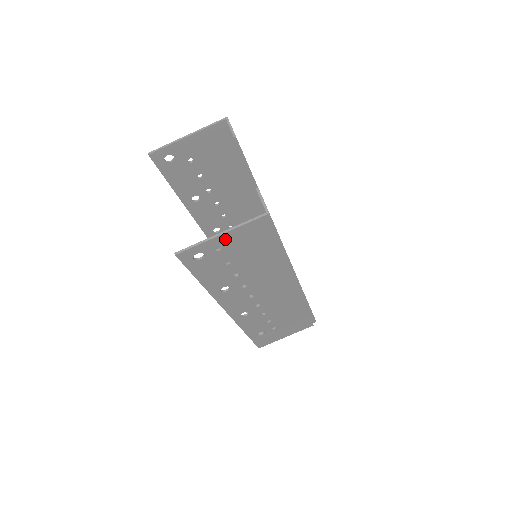
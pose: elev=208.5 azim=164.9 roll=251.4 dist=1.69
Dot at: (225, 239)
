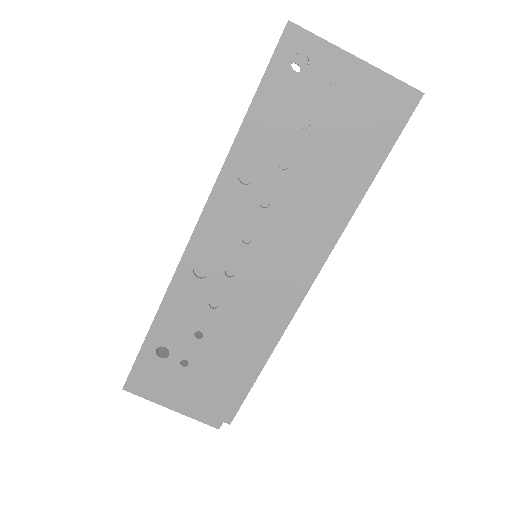
Dot at: (350, 72)
